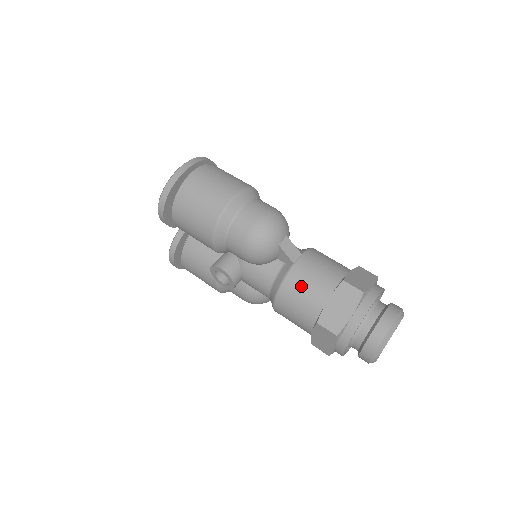
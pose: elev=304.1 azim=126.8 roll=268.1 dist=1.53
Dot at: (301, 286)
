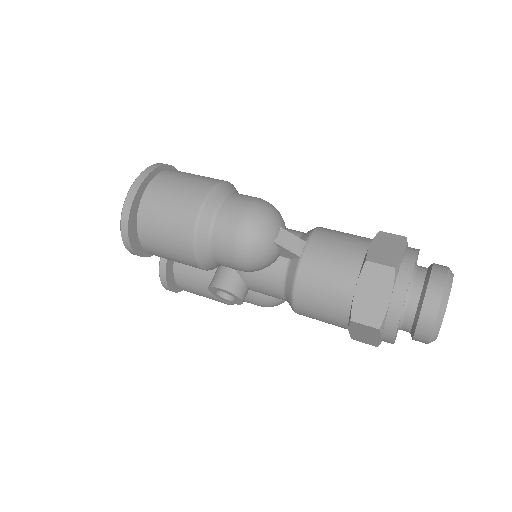
Dot at: (318, 282)
